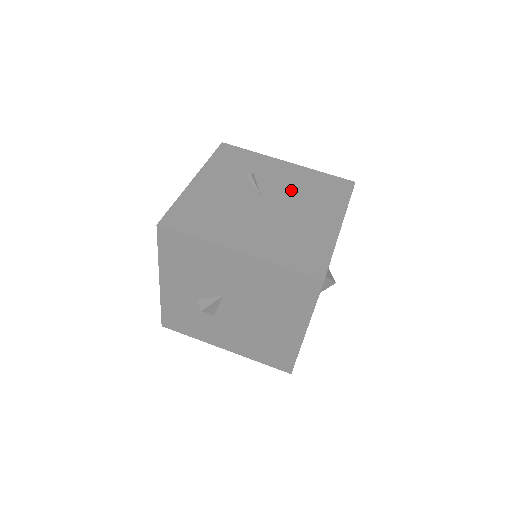
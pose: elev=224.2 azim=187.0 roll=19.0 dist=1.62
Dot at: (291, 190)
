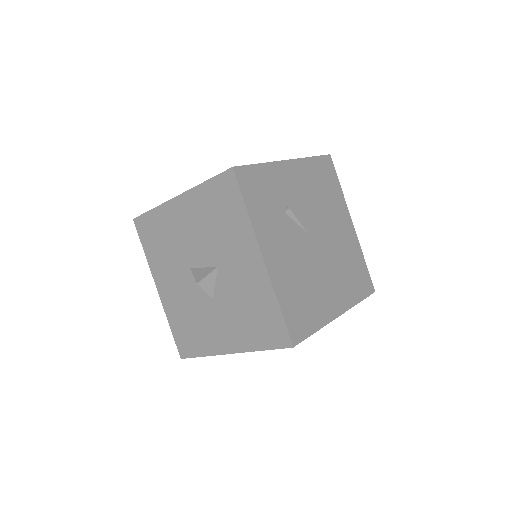
Dot at: (315, 205)
